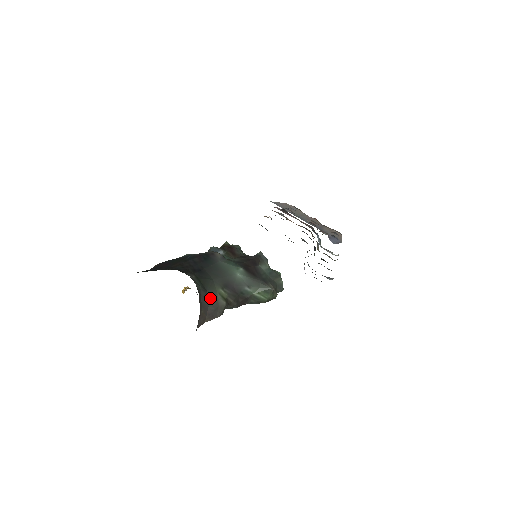
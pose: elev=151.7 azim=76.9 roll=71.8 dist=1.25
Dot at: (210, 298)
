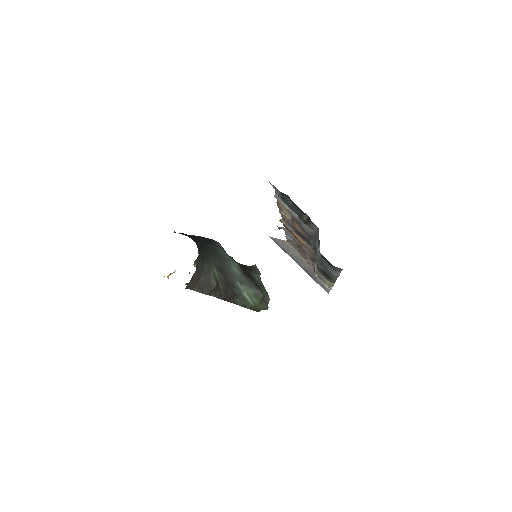
Dot at: (205, 270)
